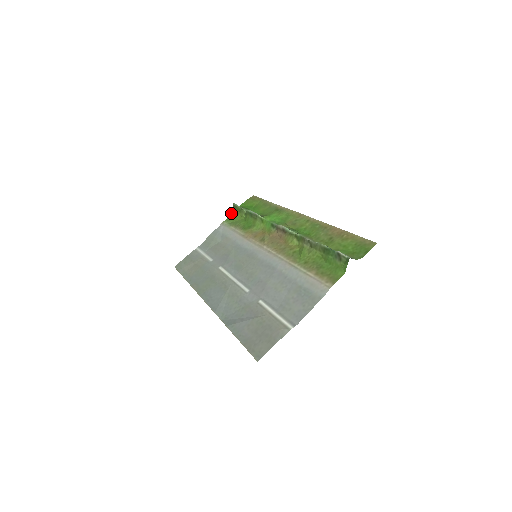
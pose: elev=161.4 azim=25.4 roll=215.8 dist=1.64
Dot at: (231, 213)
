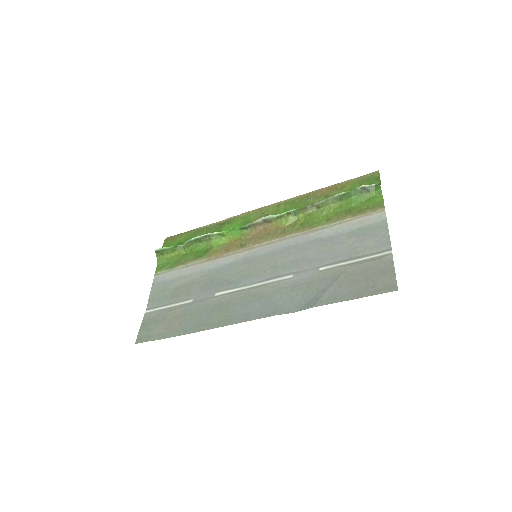
Dot at: (157, 261)
